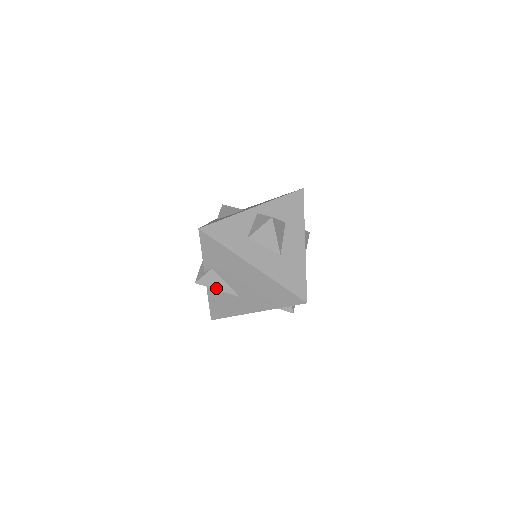
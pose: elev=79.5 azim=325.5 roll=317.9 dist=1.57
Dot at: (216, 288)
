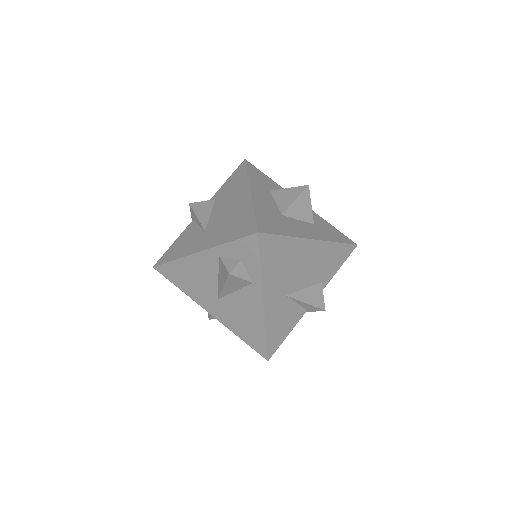
Dot at: (198, 215)
